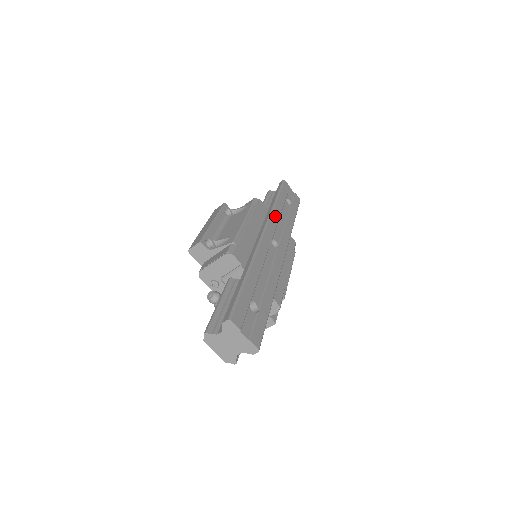
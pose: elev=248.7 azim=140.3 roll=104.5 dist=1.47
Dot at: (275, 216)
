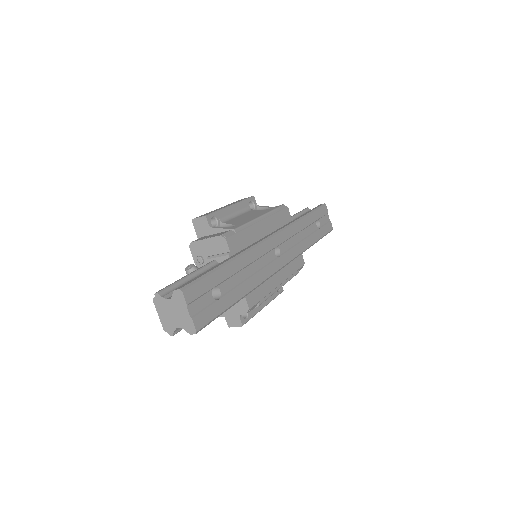
Dot at: (294, 229)
